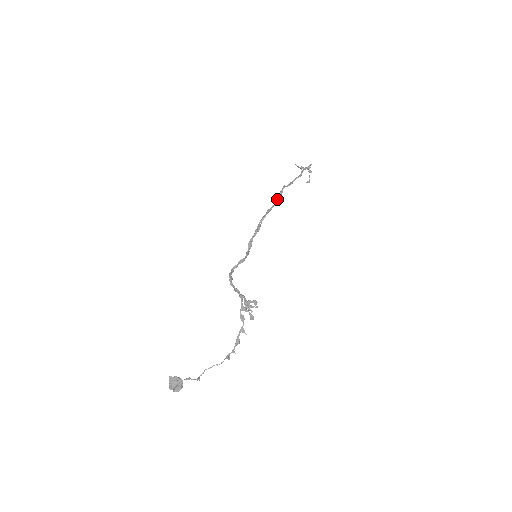
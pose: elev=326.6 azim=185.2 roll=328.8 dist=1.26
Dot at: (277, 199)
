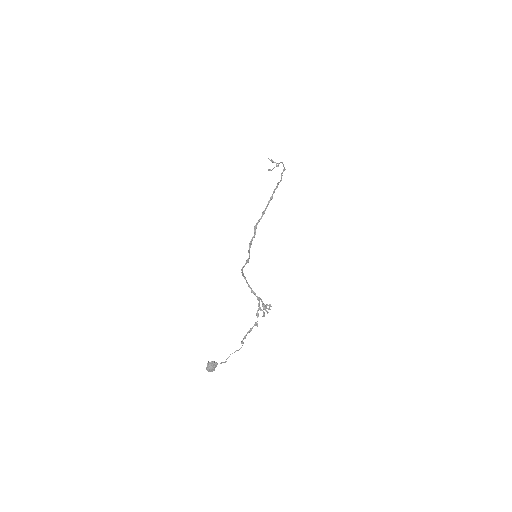
Dot at: (268, 202)
